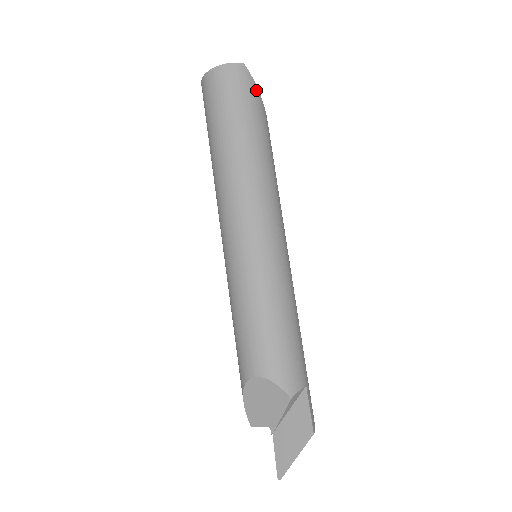
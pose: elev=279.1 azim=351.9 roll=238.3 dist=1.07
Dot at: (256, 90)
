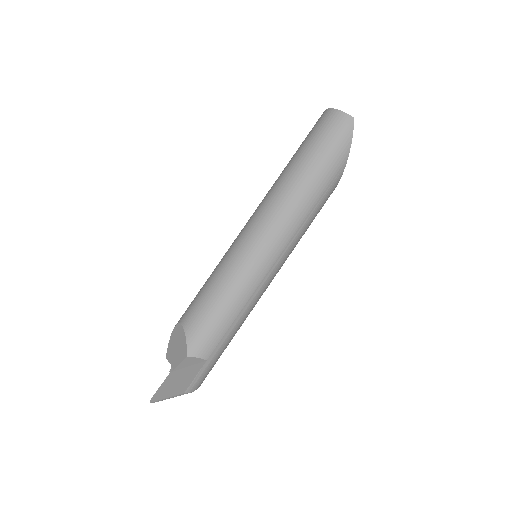
Dot at: (348, 143)
